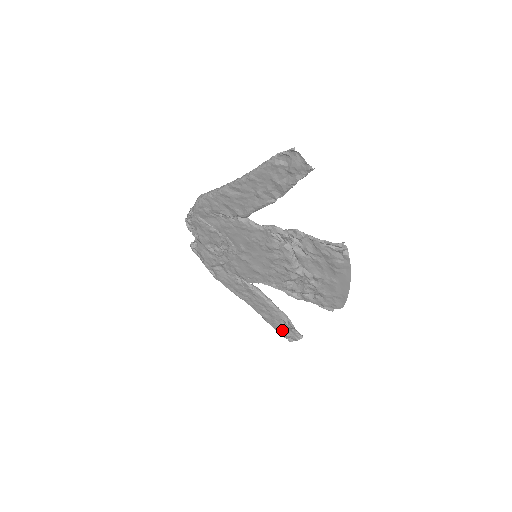
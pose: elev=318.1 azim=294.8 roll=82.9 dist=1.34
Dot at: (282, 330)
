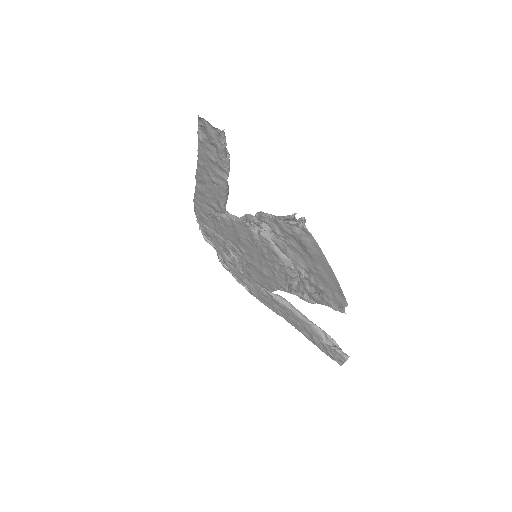
Dot at: (326, 350)
